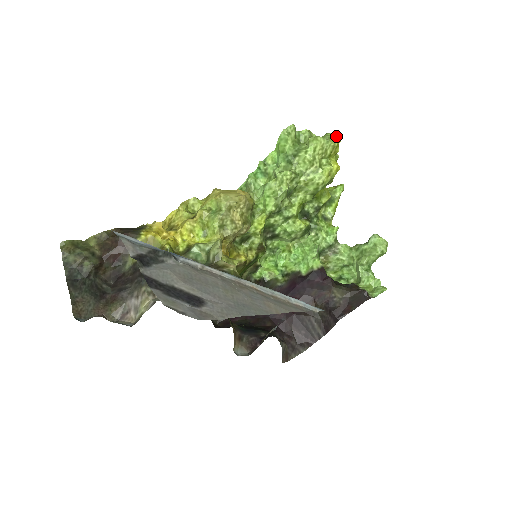
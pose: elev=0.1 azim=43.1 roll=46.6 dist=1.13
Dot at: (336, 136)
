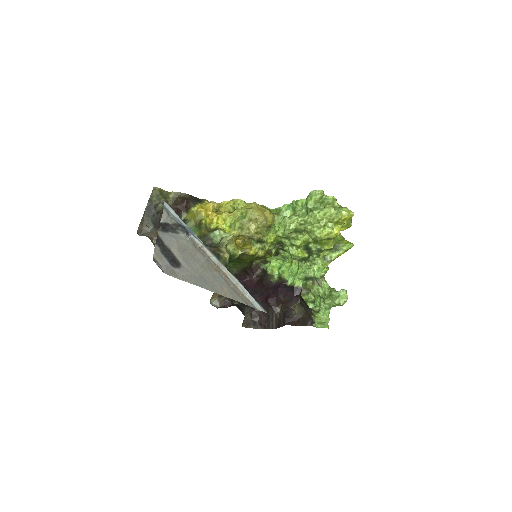
Dot at: (347, 213)
